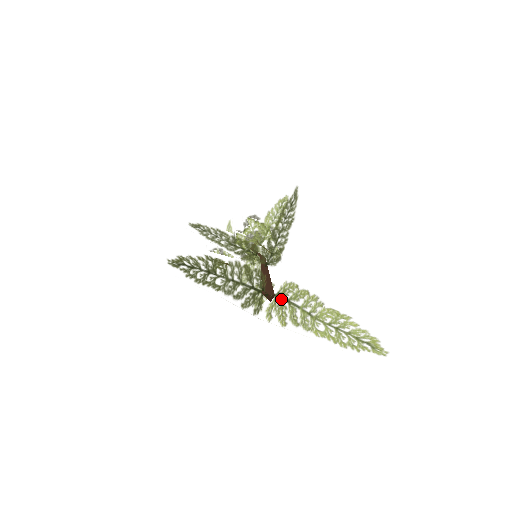
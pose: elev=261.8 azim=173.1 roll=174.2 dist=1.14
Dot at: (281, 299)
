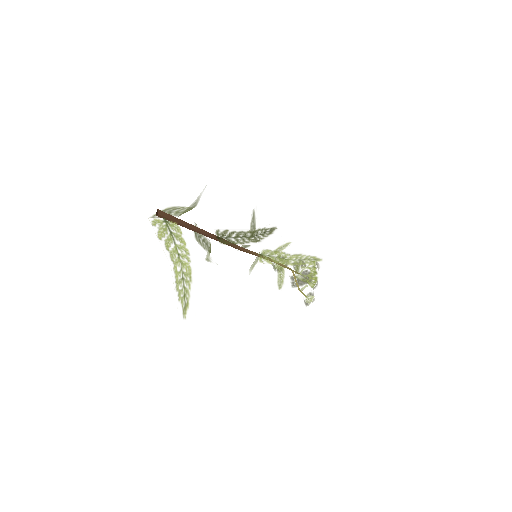
Dot at: (168, 226)
